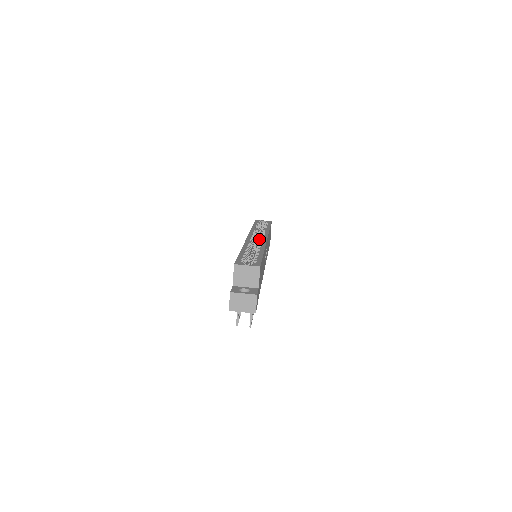
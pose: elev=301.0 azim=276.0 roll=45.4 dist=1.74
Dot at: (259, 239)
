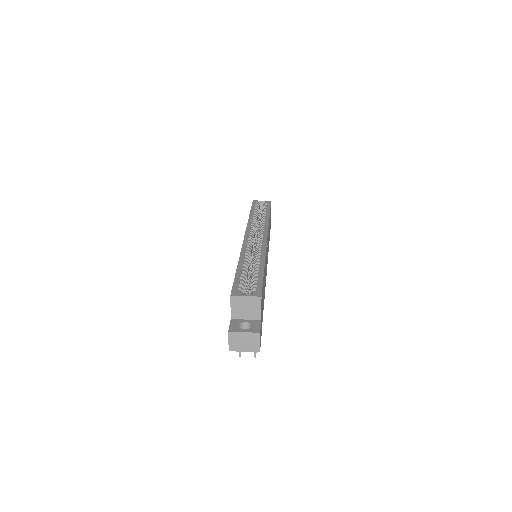
Dot at: occluded
